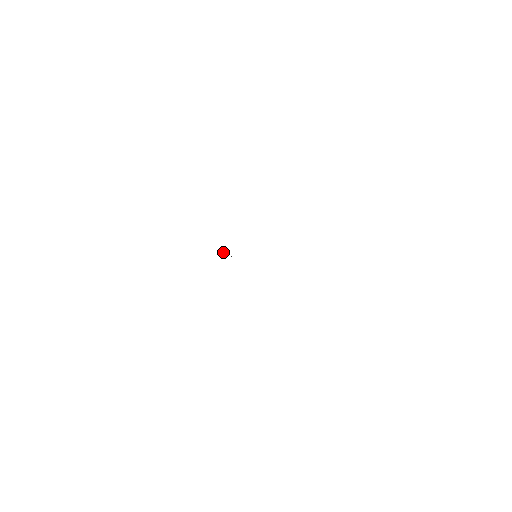
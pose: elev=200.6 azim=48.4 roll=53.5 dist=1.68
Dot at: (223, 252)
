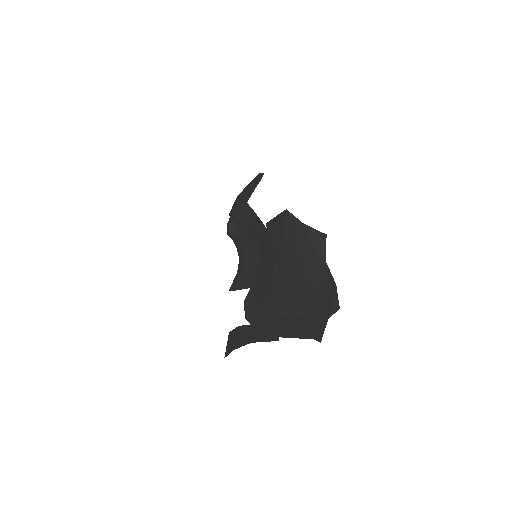
Dot at: (233, 221)
